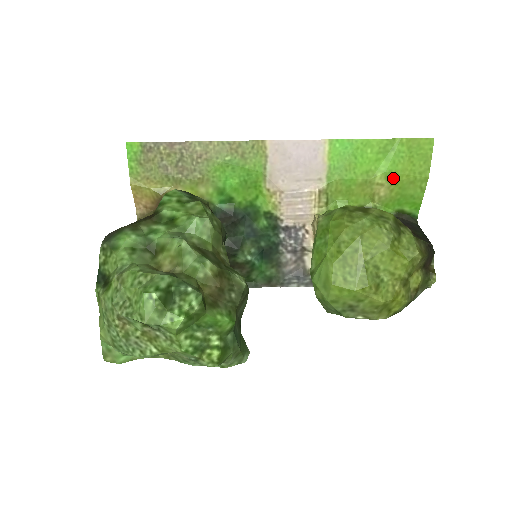
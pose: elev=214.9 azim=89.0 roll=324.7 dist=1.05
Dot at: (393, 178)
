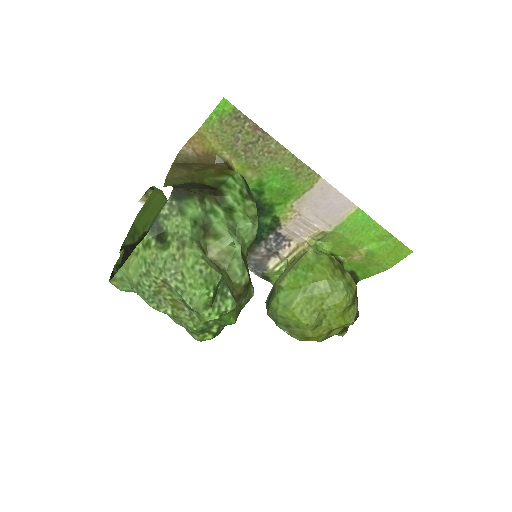
Dot at: (370, 256)
